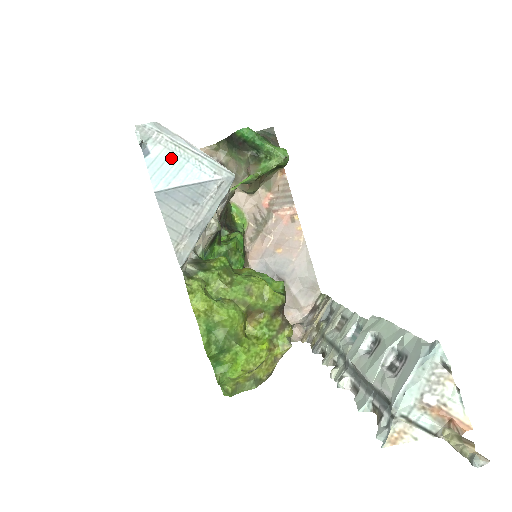
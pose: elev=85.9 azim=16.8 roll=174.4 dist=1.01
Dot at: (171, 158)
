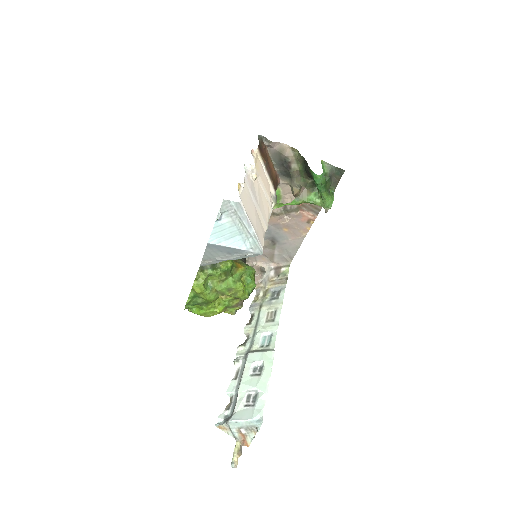
Dot at: (232, 228)
